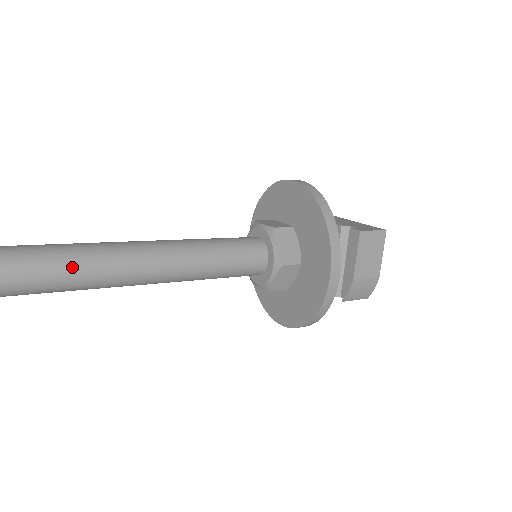
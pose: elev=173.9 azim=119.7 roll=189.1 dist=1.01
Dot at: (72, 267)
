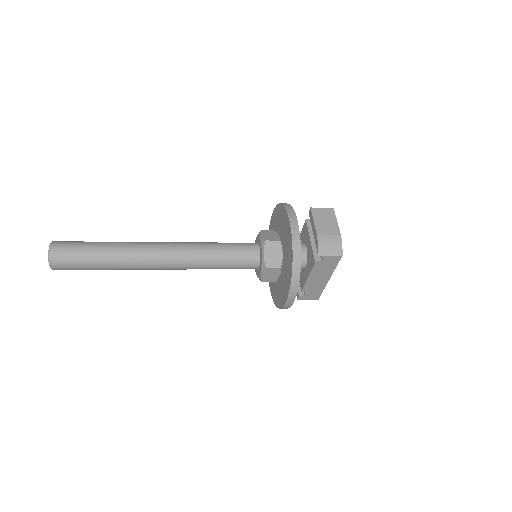
Dot at: (131, 245)
